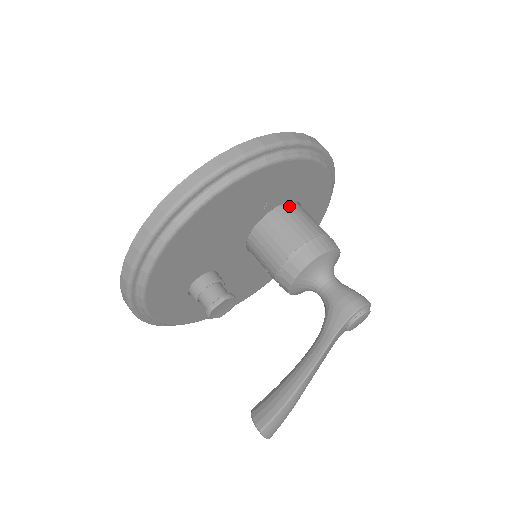
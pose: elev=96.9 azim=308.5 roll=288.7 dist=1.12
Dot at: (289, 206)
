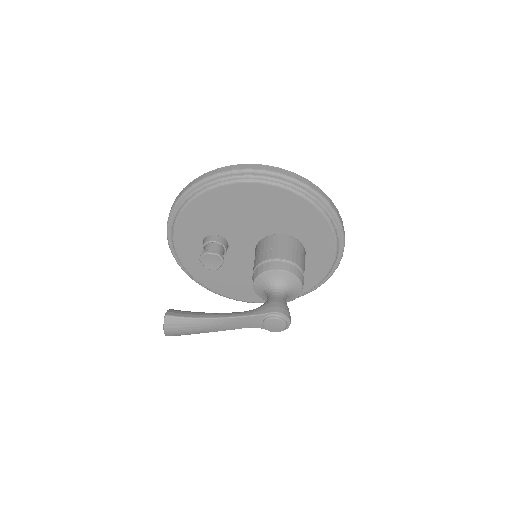
Dot at: (298, 243)
